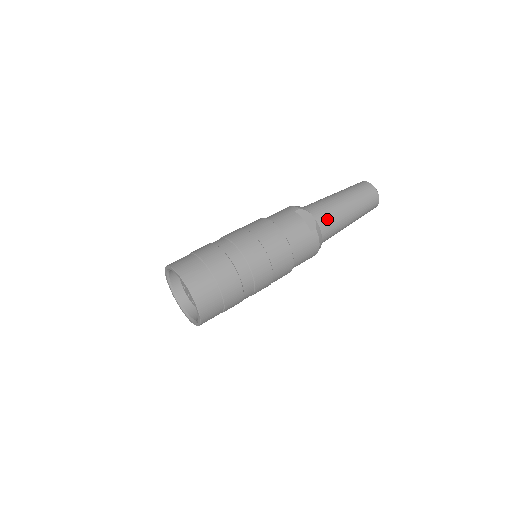
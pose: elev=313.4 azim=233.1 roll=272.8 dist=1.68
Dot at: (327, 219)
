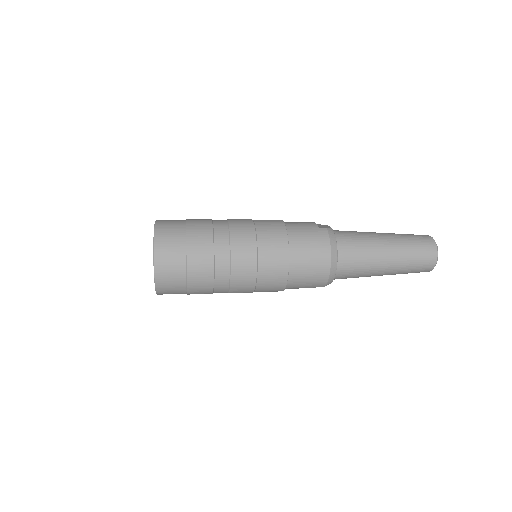
Dot at: (349, 235)
